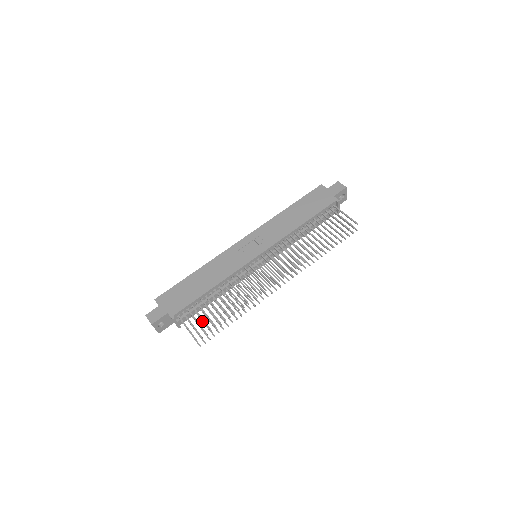
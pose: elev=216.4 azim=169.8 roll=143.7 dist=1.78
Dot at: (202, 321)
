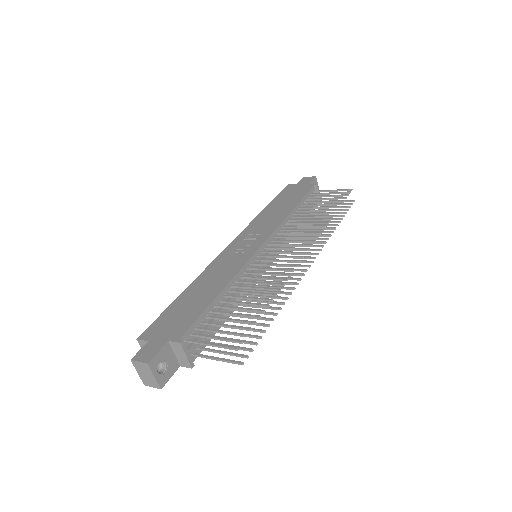
Dot at: occluded
